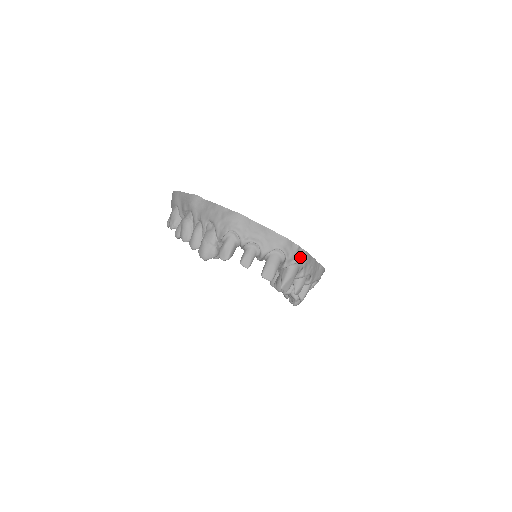
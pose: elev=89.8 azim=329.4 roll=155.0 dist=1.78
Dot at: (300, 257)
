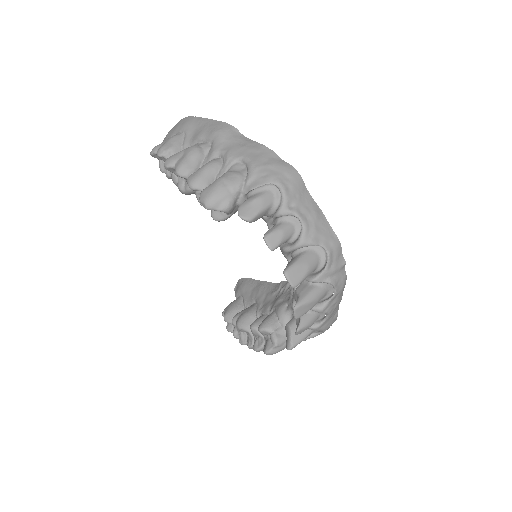
Dot at: (338, 279)
